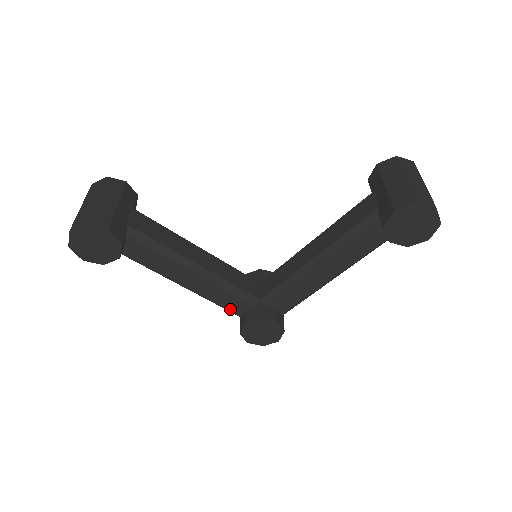
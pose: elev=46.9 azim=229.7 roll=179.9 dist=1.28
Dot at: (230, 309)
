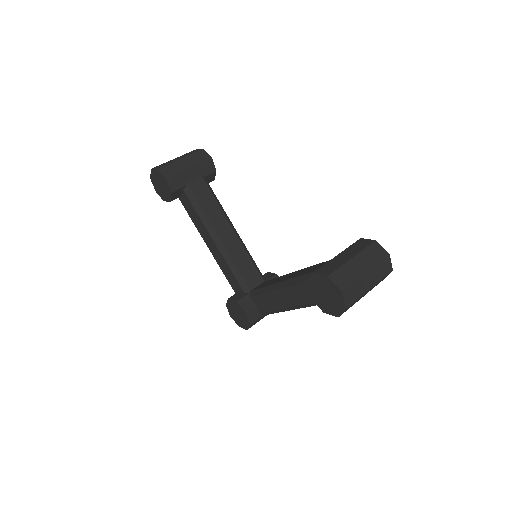
Dot at: (231, 284)
